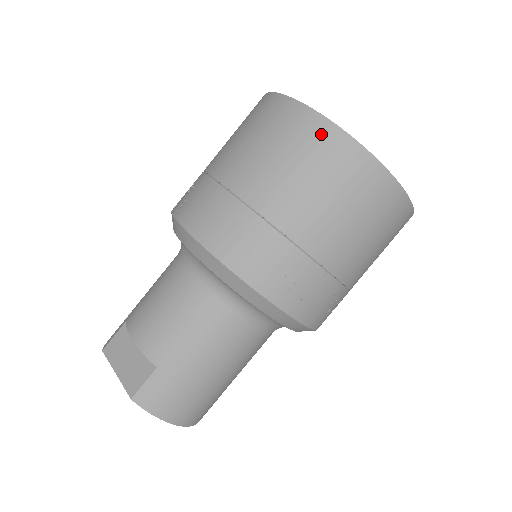
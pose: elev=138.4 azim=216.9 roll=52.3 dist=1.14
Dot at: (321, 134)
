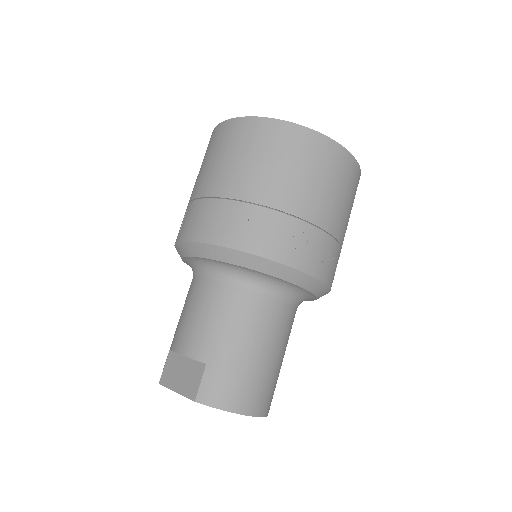
Dot at: (256, 128)
